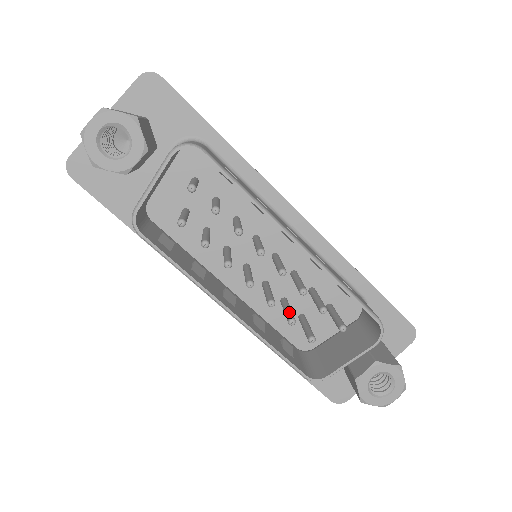
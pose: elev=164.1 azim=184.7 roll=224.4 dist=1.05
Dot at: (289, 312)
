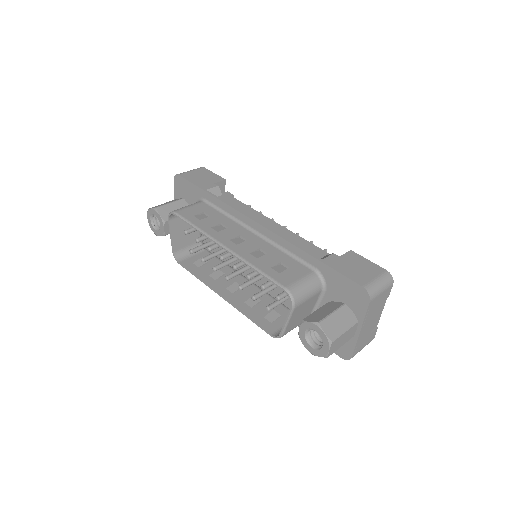
Dot at: occluded
